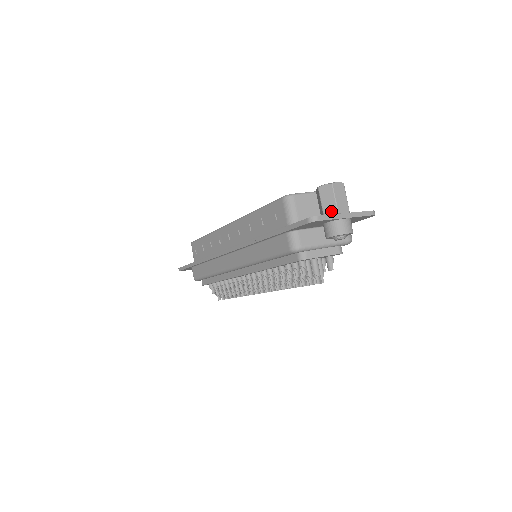
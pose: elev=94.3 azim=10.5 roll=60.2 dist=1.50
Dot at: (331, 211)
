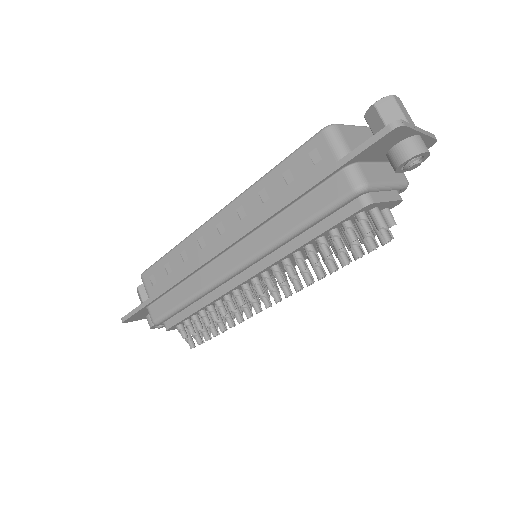
Dot at: occluded
